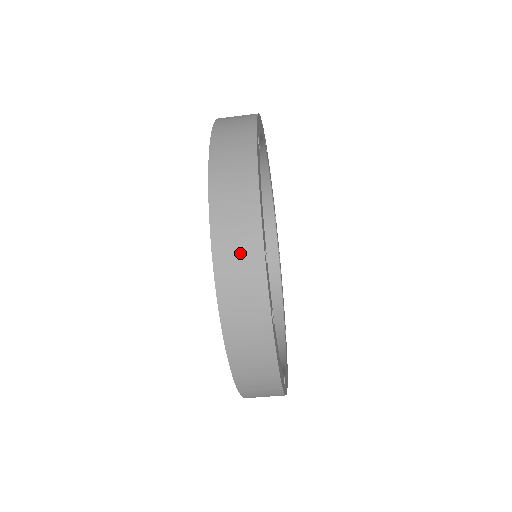
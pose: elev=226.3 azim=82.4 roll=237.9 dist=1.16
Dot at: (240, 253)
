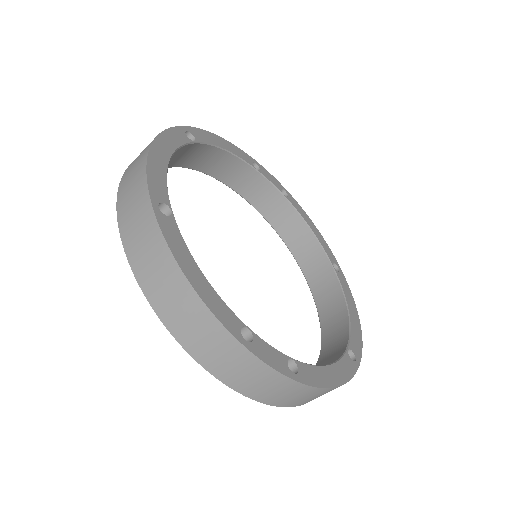
Dot at: (221, 353)
